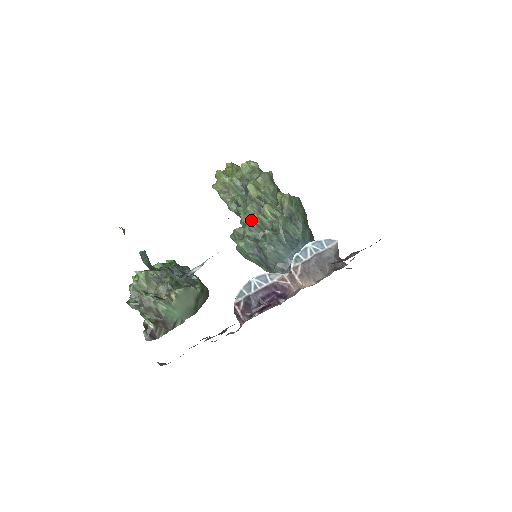
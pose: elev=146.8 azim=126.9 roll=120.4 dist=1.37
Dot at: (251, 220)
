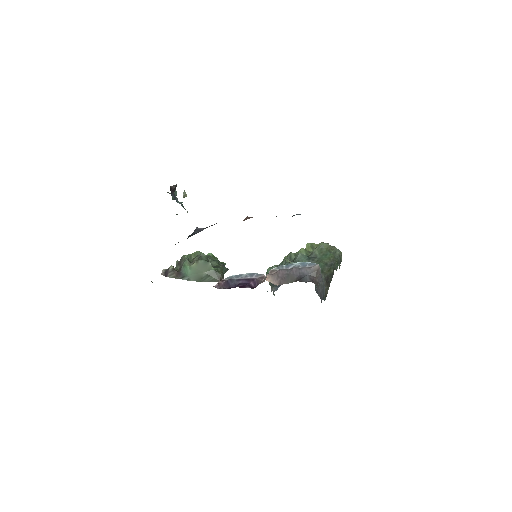
Dot at: (286, 256)
